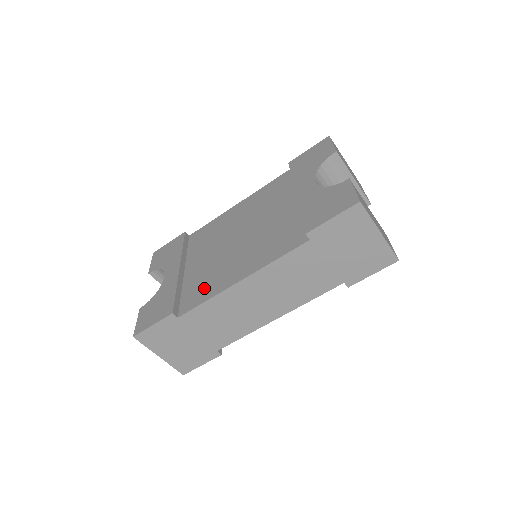
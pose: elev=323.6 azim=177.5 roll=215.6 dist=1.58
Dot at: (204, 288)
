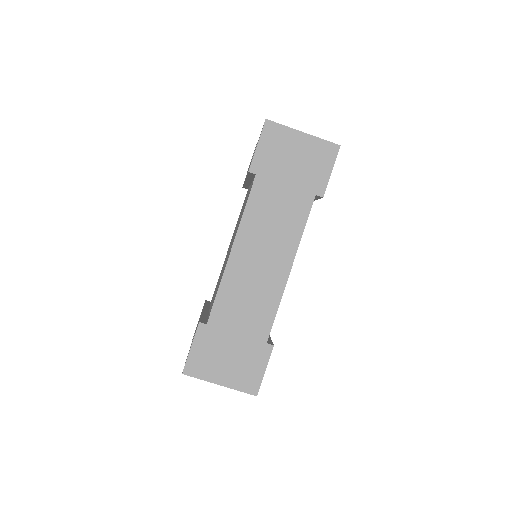
Dot at: occluded
